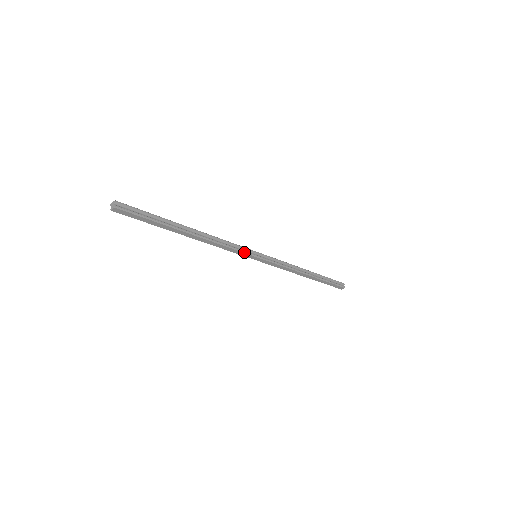
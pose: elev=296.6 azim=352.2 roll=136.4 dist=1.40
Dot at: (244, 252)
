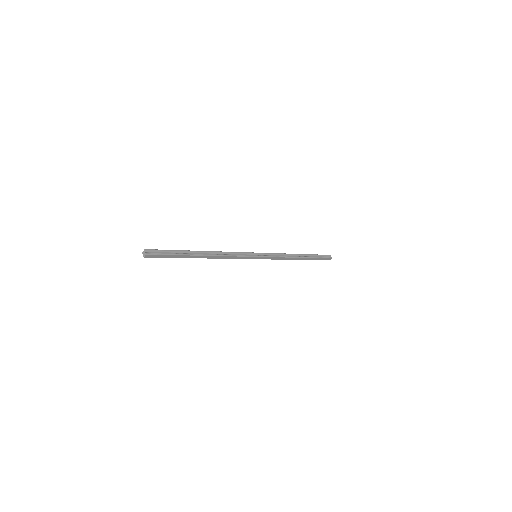
Dot at: (246, 256)
